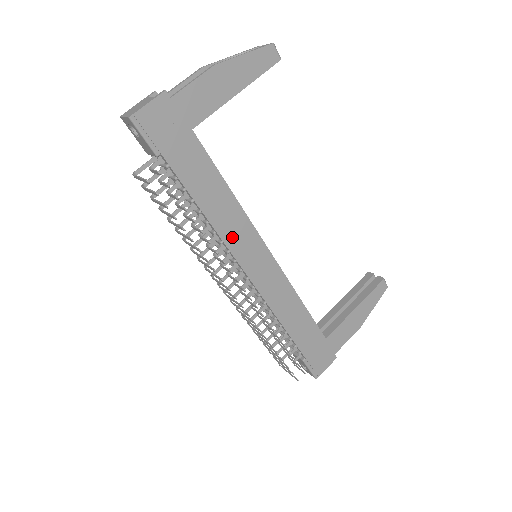
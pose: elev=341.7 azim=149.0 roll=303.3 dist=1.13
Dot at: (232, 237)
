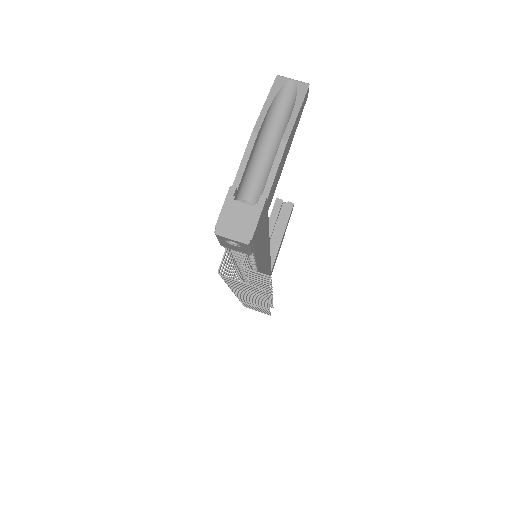
Dot at: (262, 263)
